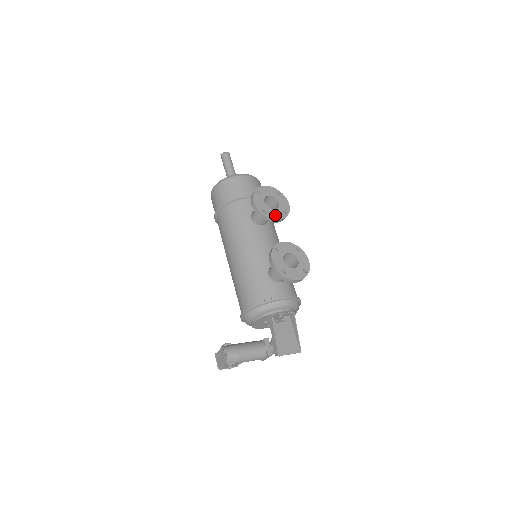
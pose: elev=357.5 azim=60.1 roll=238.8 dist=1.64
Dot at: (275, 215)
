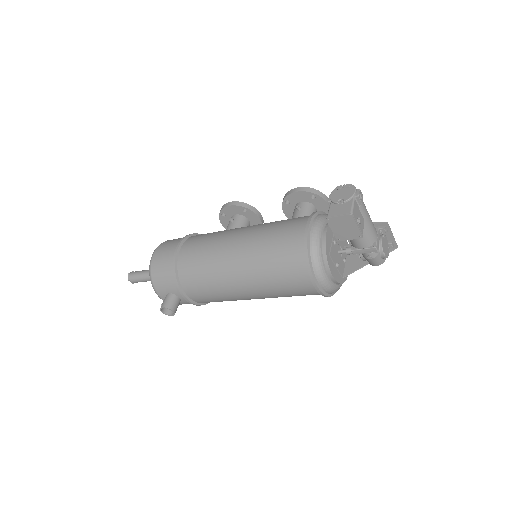
Dot at: occluded
